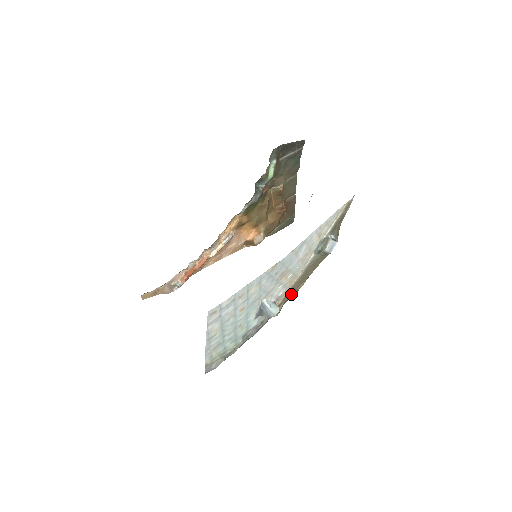
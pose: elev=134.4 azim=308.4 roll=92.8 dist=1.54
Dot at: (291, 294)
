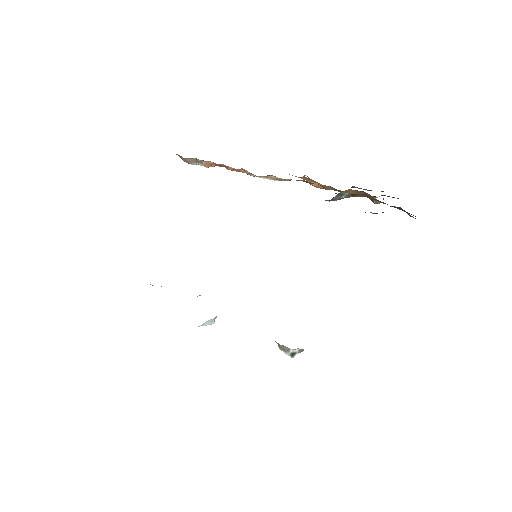
Dot at: occluded
